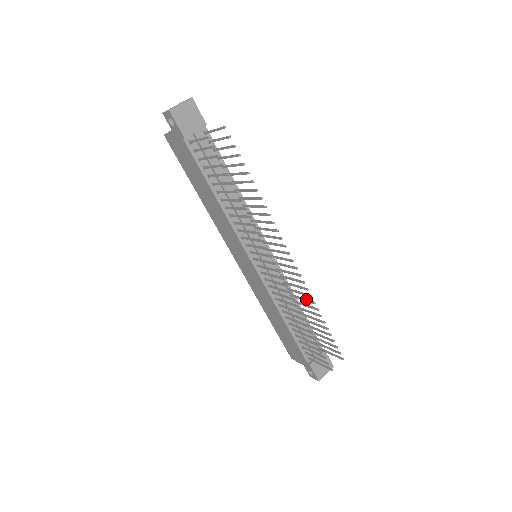
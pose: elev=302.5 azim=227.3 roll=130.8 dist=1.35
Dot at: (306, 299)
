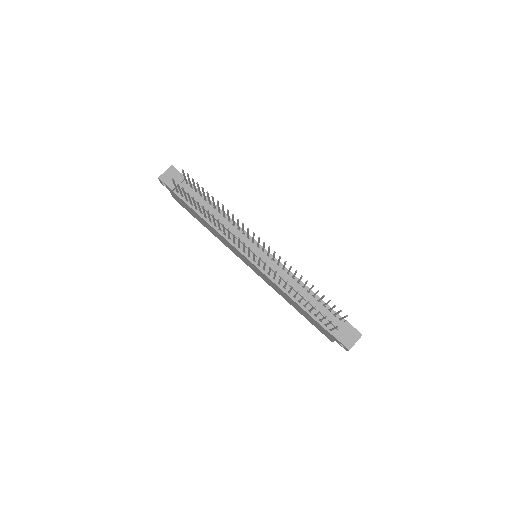
Dot at: (295, 273)
